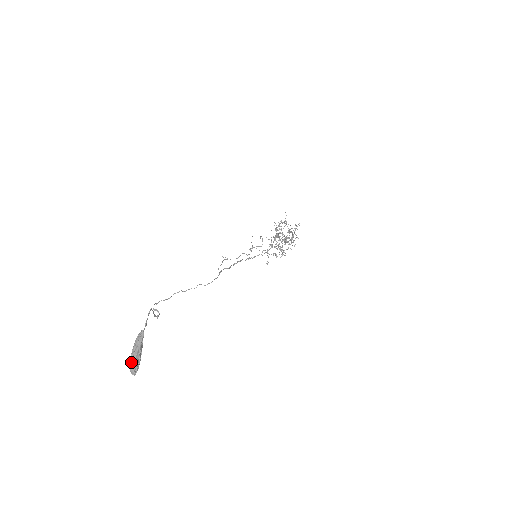
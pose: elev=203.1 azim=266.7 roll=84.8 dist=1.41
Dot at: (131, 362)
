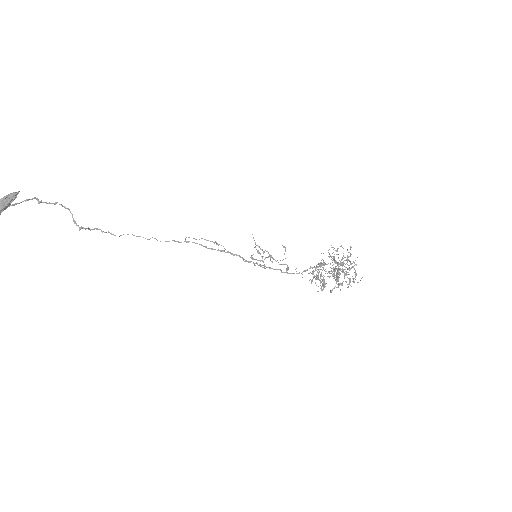
Dot at: out of frame
